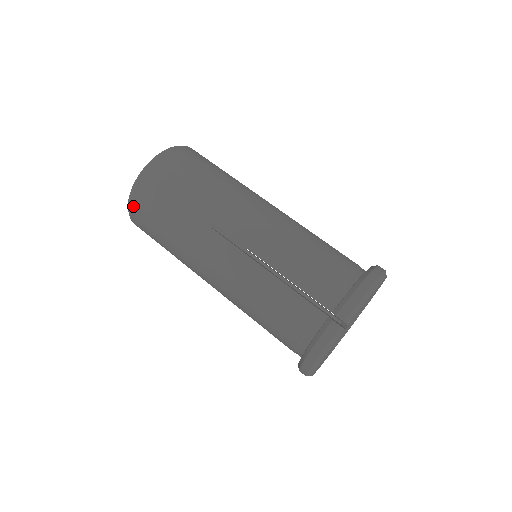
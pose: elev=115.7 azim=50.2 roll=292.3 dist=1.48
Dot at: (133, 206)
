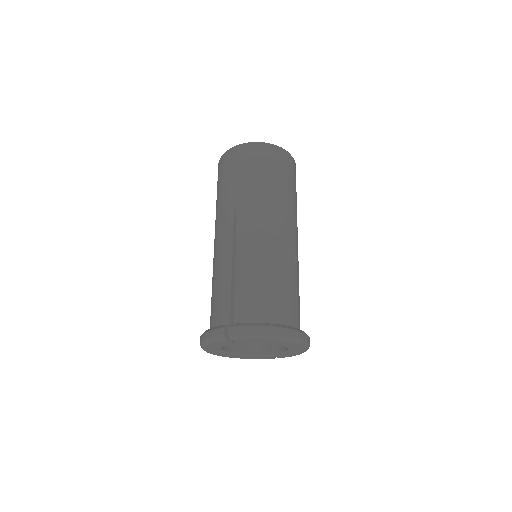
Dot at: (220, 162)
